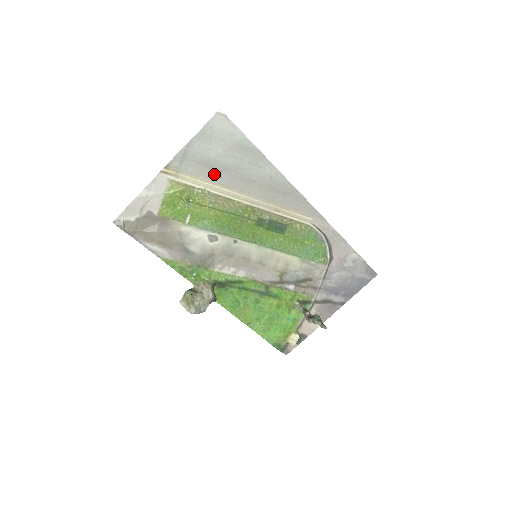
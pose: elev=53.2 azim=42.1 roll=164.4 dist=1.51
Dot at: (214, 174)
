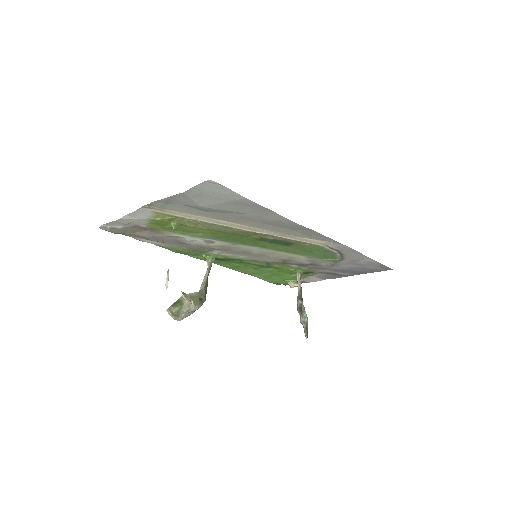
Dot at: (207, 212)
